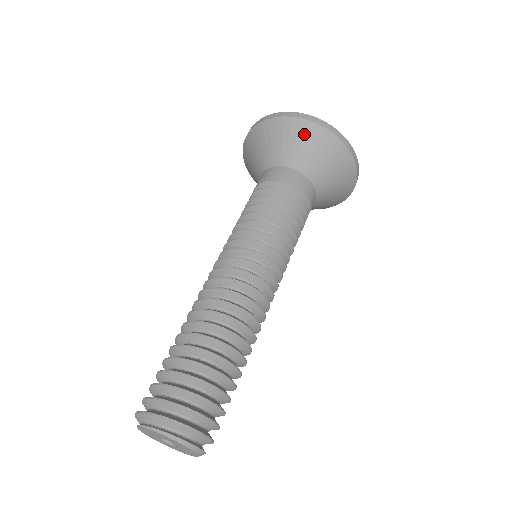
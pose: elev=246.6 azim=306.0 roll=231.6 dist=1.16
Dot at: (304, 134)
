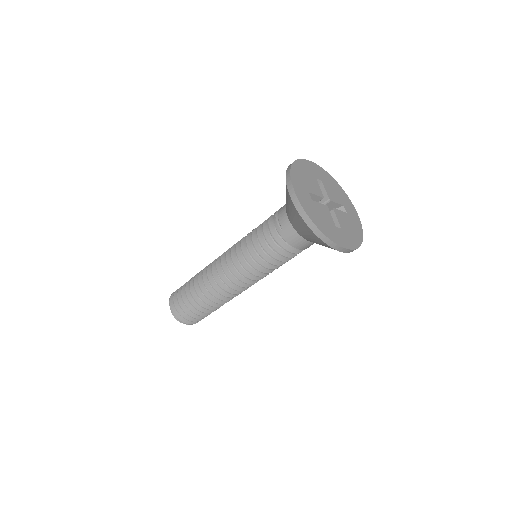
Dot at: (320, 243)
